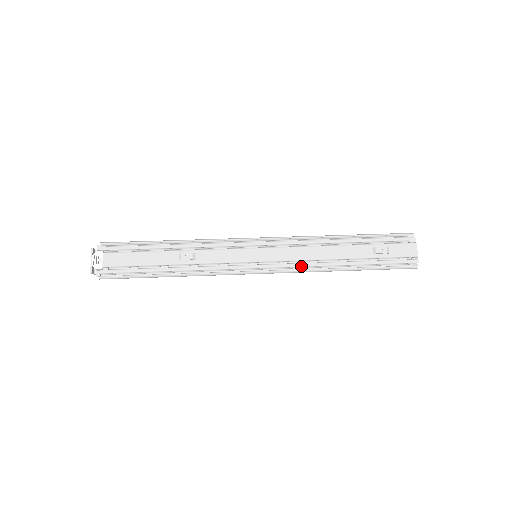
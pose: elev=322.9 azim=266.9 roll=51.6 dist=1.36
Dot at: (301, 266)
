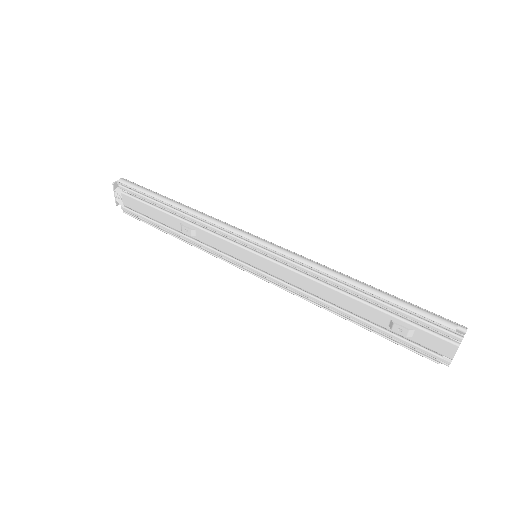
Dot at: (298, 293)
